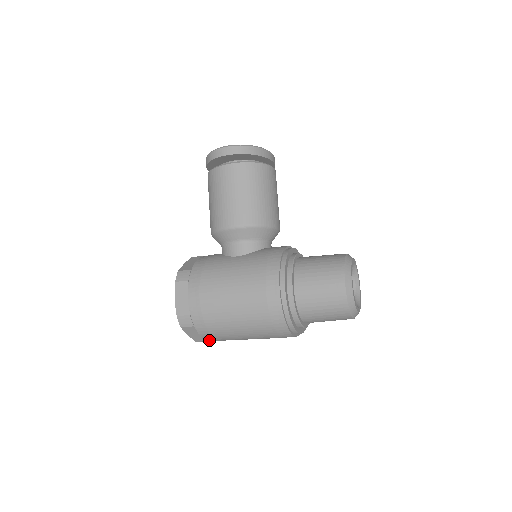
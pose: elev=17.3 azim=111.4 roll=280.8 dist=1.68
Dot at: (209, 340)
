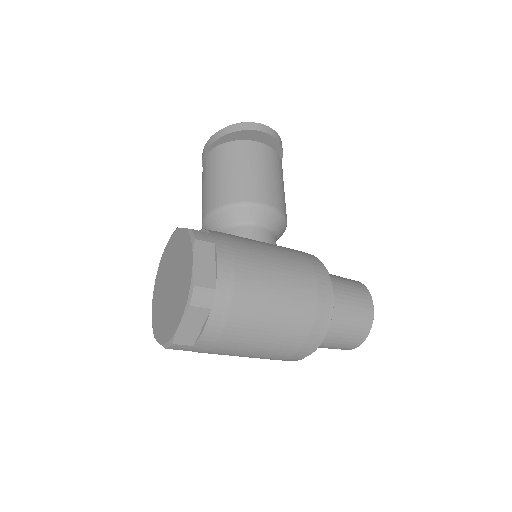
Dot at: (196, 344)
